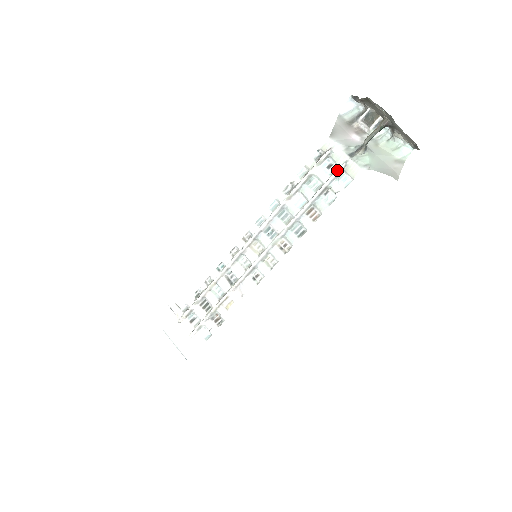
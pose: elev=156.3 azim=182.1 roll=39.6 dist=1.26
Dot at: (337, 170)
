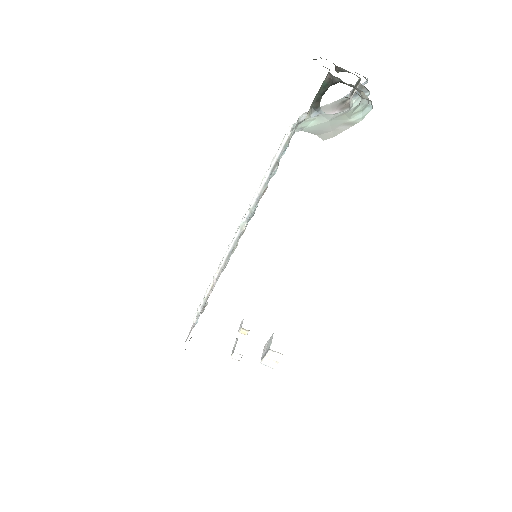
Dot at: (283, 140)
